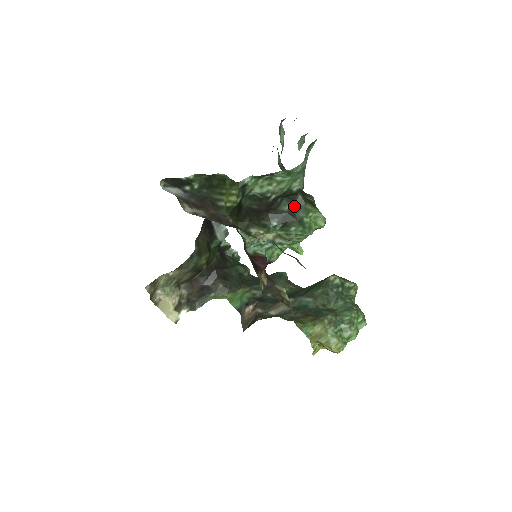
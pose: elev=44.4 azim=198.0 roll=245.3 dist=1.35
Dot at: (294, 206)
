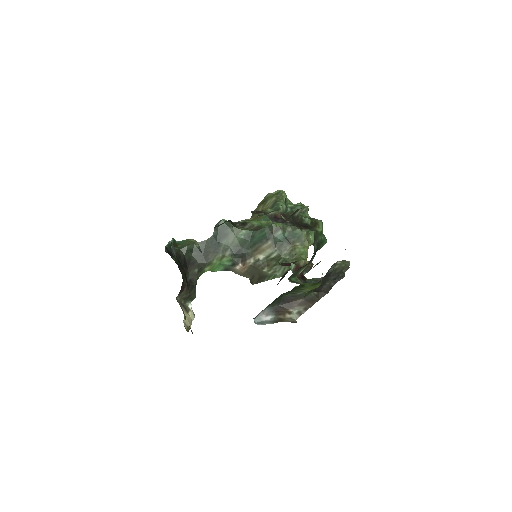
Dot at: (315, 240)
